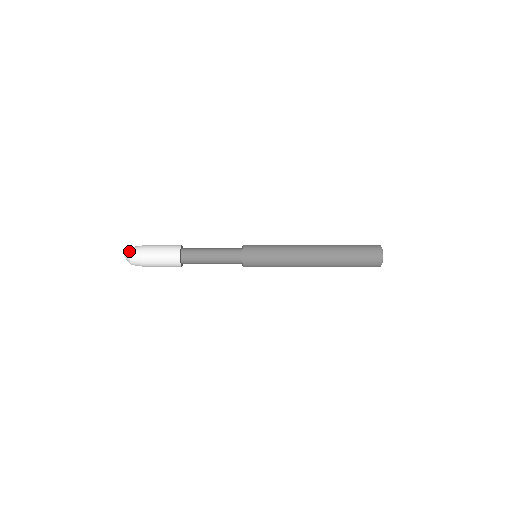
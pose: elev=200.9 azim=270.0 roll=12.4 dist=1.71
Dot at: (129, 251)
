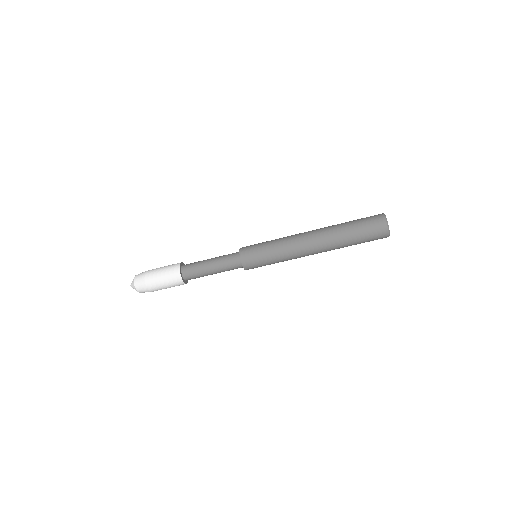
Dot at: occluded
